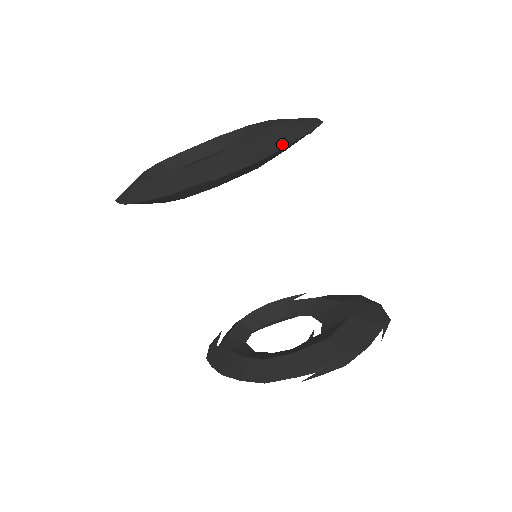
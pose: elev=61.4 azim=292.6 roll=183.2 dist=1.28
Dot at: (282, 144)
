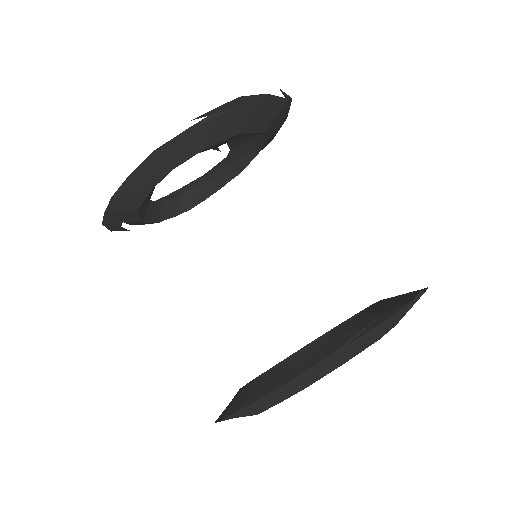
Dot at: (258, 96)
